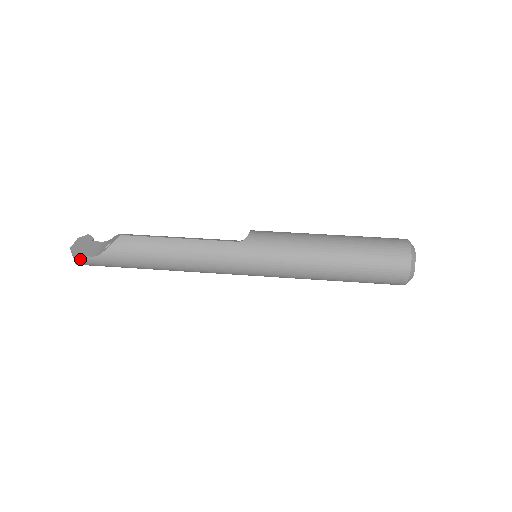
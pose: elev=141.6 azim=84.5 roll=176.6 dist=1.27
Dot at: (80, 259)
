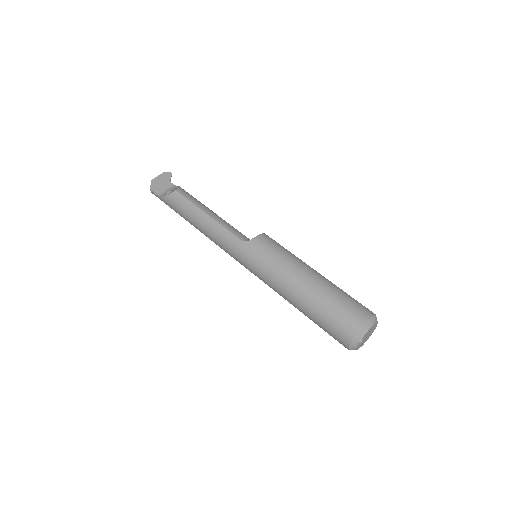
Dot at: (152, 192)
